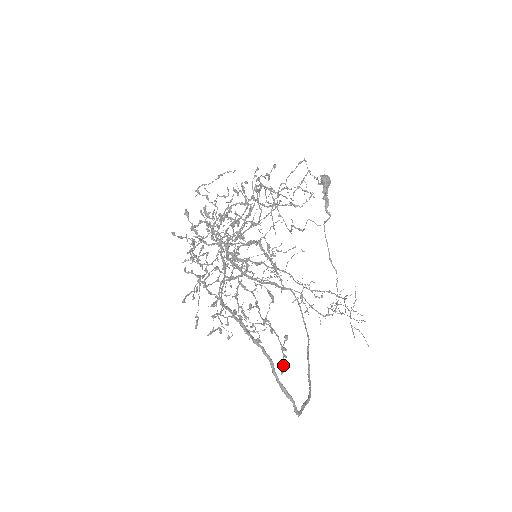
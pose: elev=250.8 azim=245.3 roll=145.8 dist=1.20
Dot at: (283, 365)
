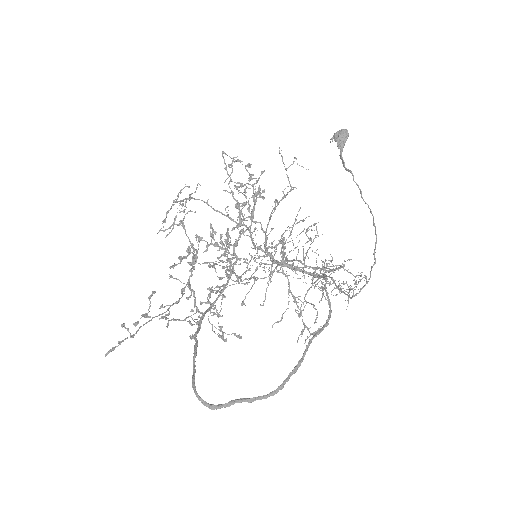
Dot at: (110, 349)
